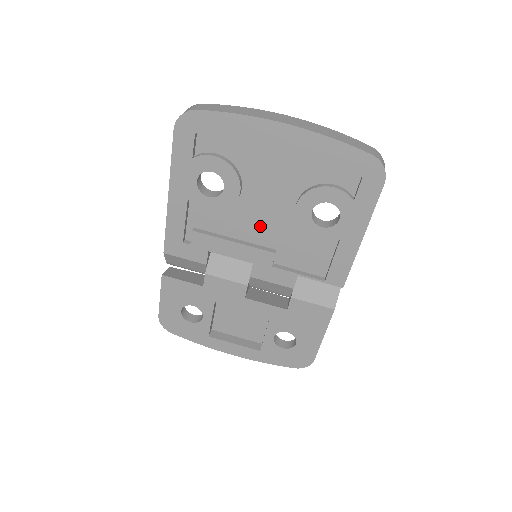
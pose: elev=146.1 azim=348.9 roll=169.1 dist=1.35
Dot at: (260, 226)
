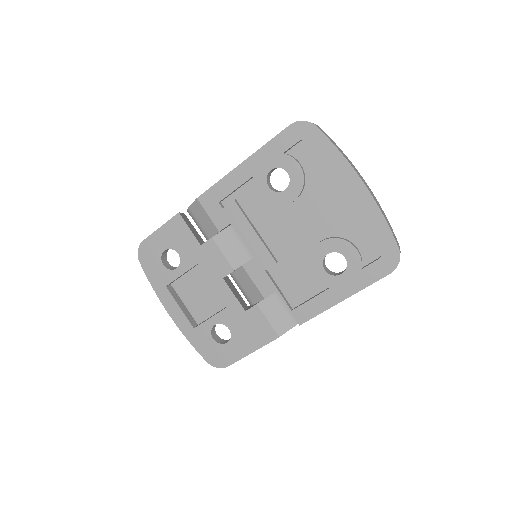
Dot at: (283, 236)
